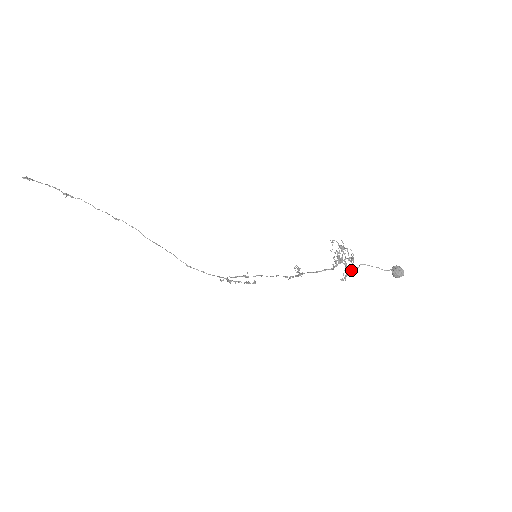
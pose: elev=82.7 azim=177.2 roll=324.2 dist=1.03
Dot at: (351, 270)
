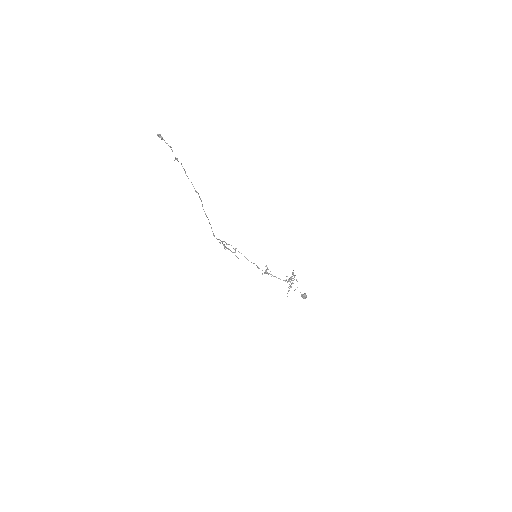
Dot at: (287, 282)
